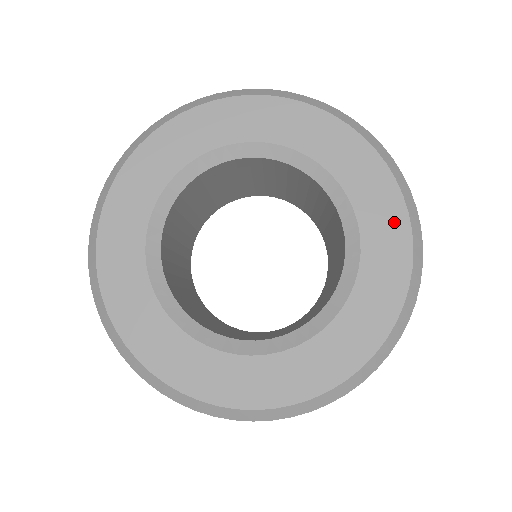
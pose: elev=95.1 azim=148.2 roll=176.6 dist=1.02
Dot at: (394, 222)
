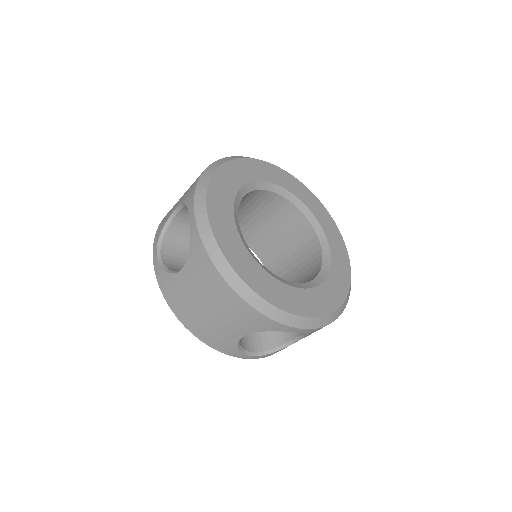
Dot at: (317, 204)
